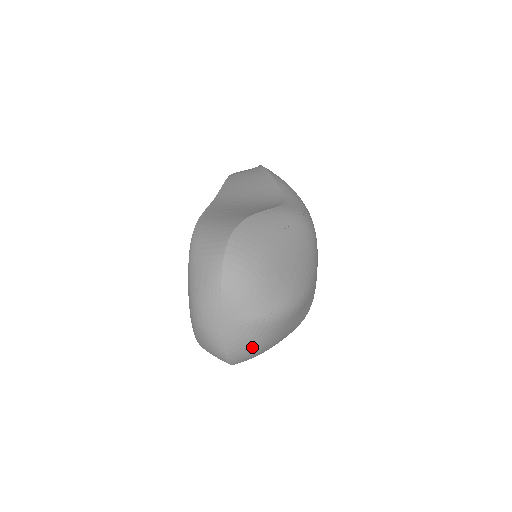
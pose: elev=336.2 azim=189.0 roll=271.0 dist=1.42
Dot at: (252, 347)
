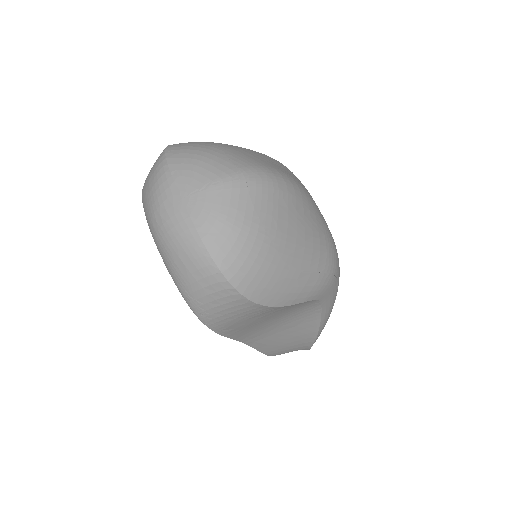
Dot at: (239, 227)
